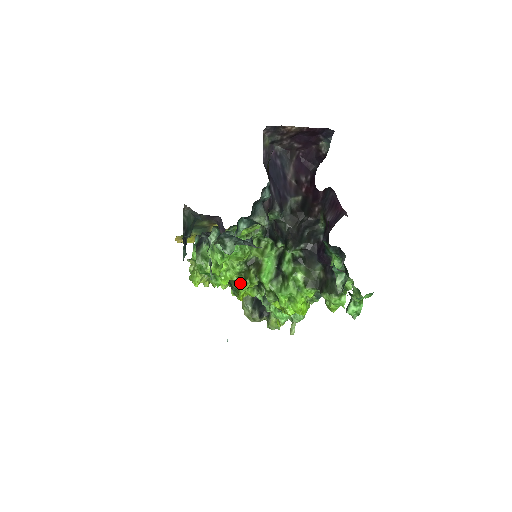
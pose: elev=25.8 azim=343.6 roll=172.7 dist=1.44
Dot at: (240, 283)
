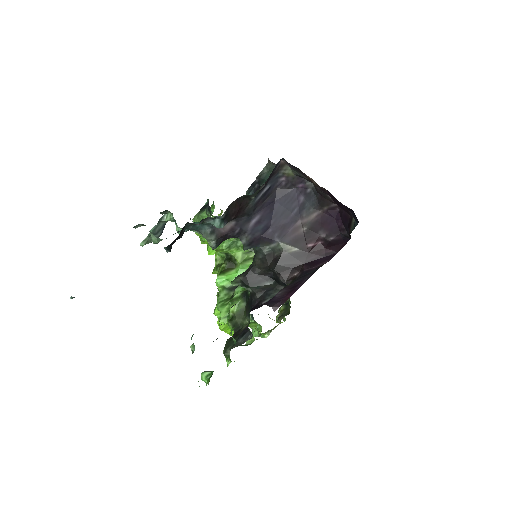
Dot at: (215, 264)
